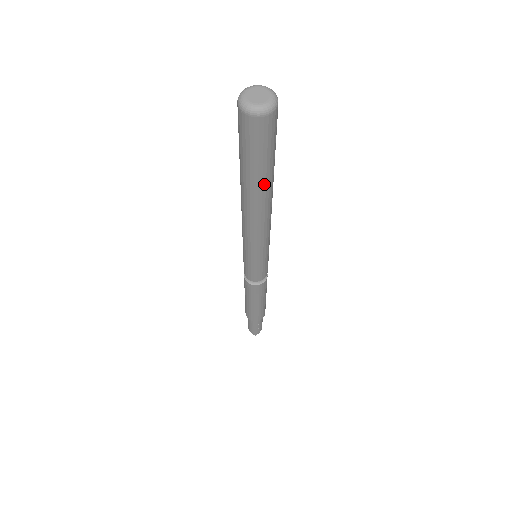
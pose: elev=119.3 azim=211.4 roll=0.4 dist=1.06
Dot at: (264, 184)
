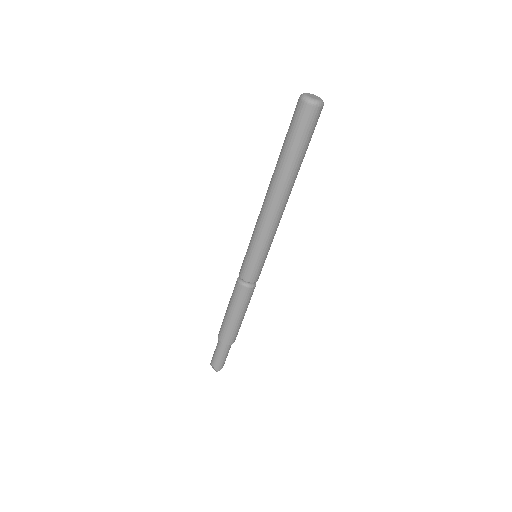
Dot at: (297, 168)
